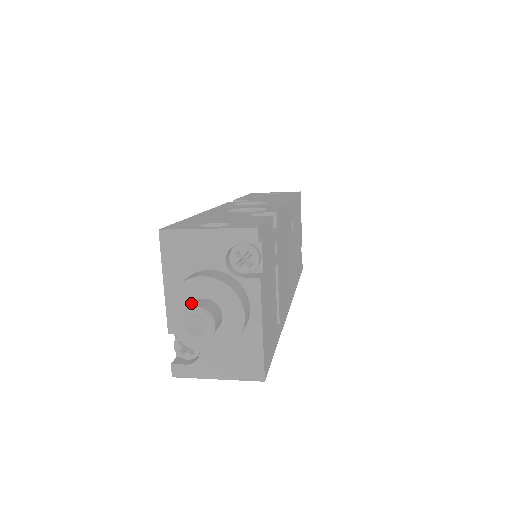
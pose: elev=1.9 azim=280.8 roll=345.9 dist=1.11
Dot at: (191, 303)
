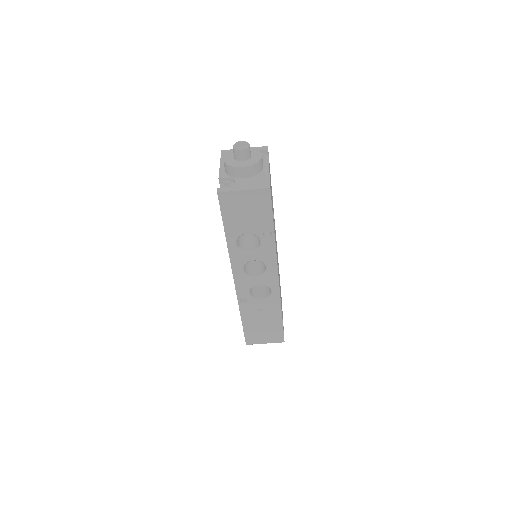
Dot at: occluded
